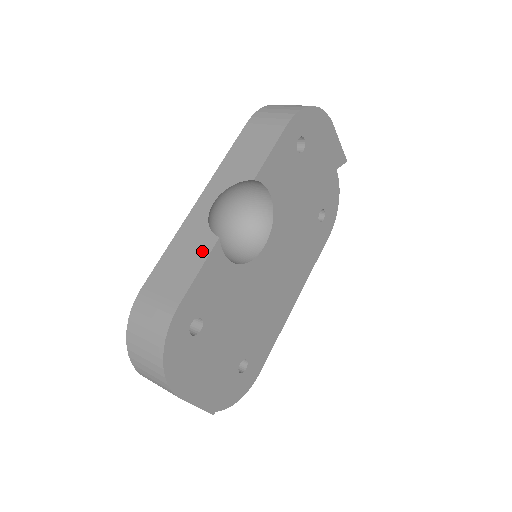
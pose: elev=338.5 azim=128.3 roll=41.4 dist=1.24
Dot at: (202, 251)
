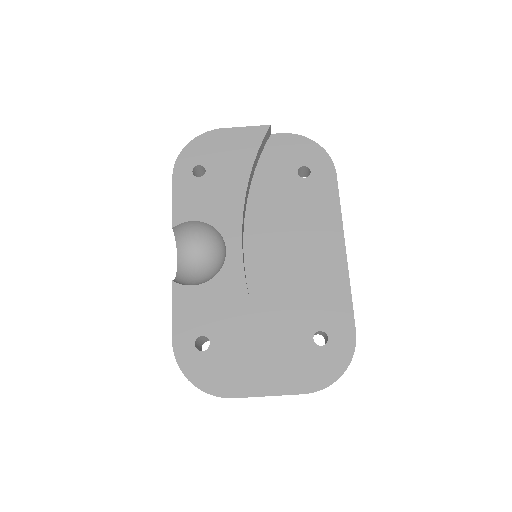
Dot at: occluded
